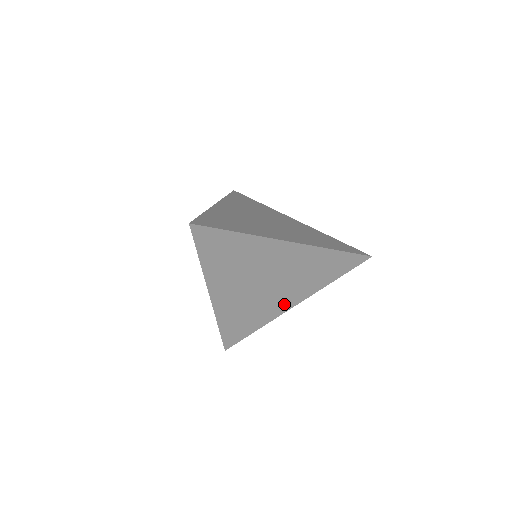
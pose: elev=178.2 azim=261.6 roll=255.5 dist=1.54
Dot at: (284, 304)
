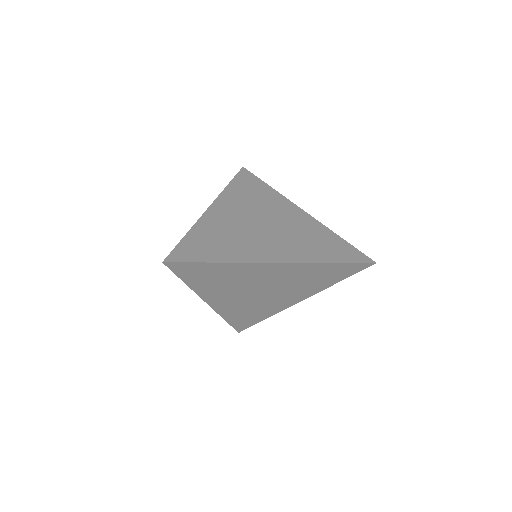
Dot at: (287, 302)
